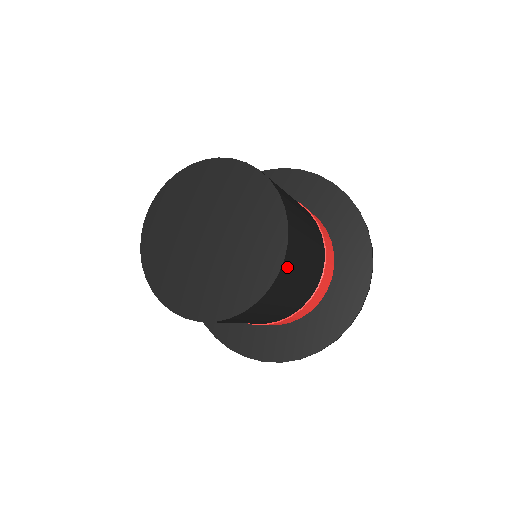
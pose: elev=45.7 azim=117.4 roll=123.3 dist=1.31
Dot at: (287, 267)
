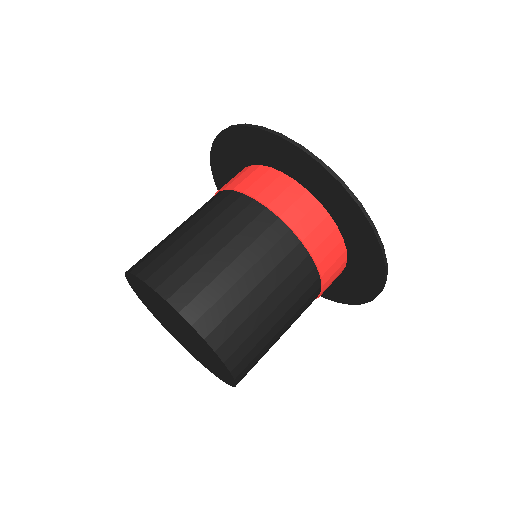
Dot at: (237, 355)
